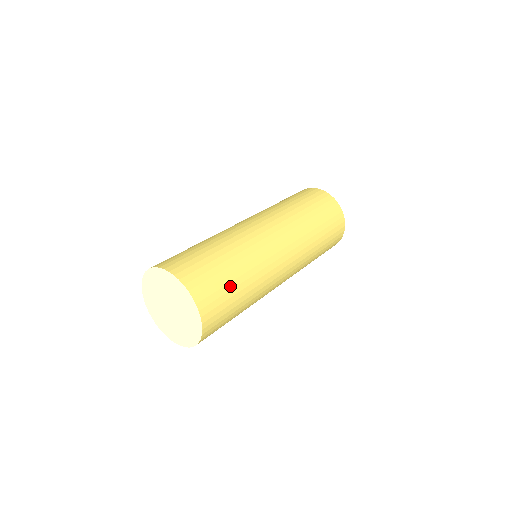
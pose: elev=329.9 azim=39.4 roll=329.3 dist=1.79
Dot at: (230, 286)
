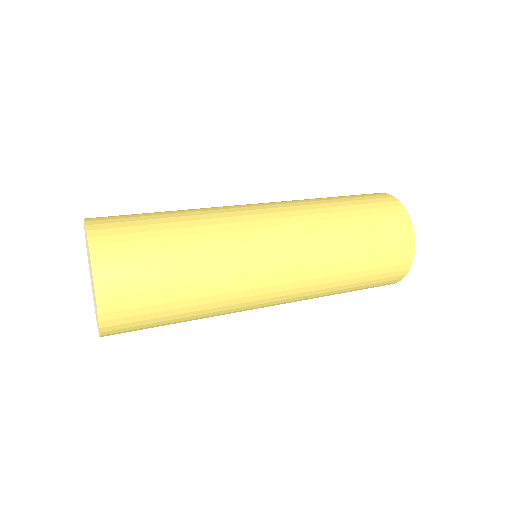
Dot at: (162, 271)
